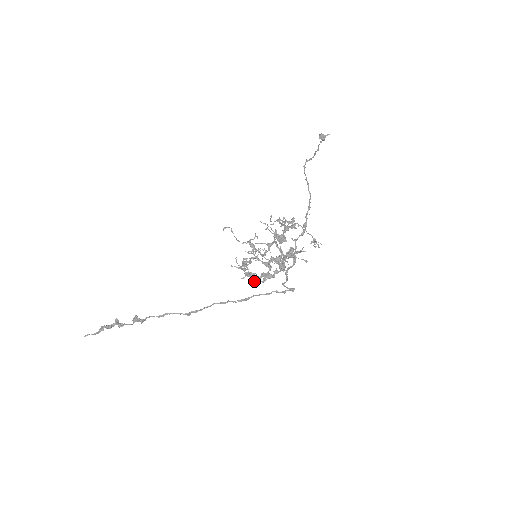
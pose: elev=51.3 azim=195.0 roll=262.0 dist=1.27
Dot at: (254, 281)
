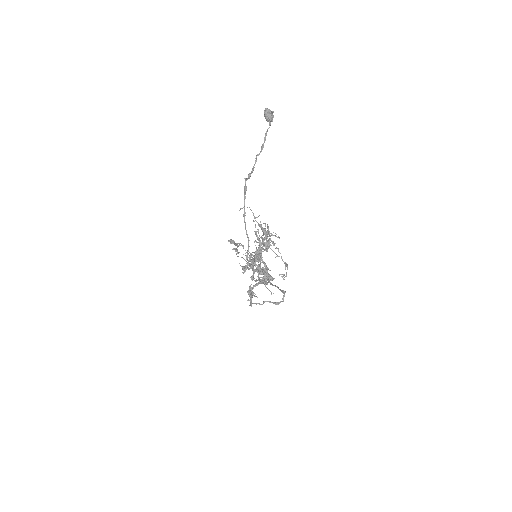
Dot at: occluded
